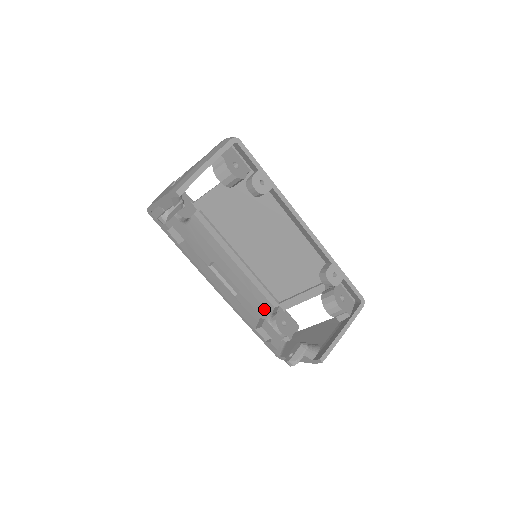
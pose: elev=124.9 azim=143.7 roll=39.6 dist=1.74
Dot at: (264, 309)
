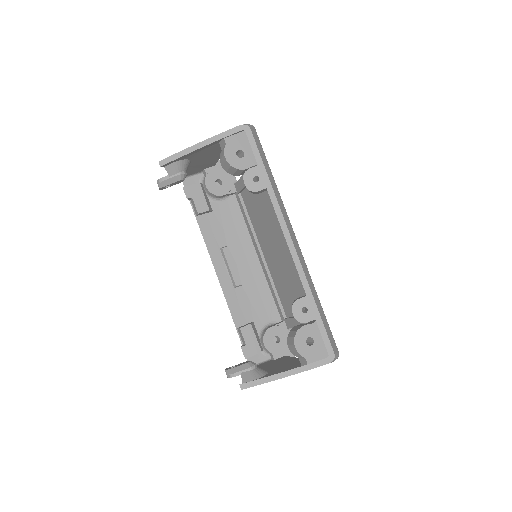
Dot at: (266, 316)
